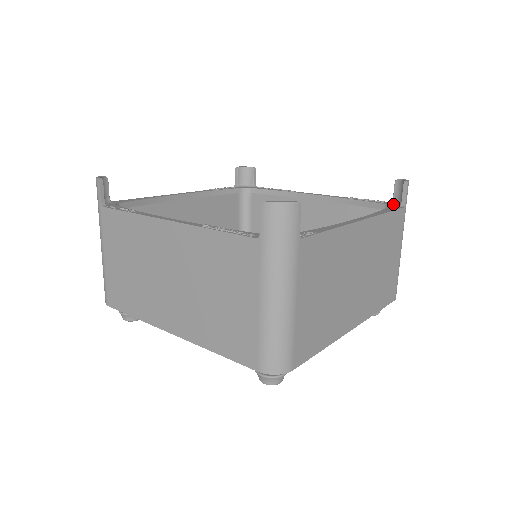
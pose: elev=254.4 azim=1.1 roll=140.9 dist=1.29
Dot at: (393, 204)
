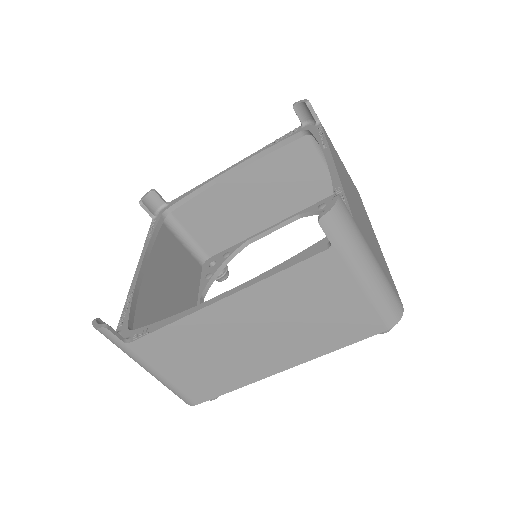
Dot at: occluded
